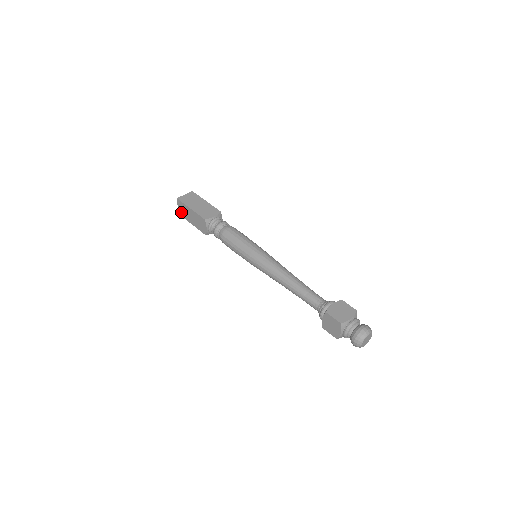
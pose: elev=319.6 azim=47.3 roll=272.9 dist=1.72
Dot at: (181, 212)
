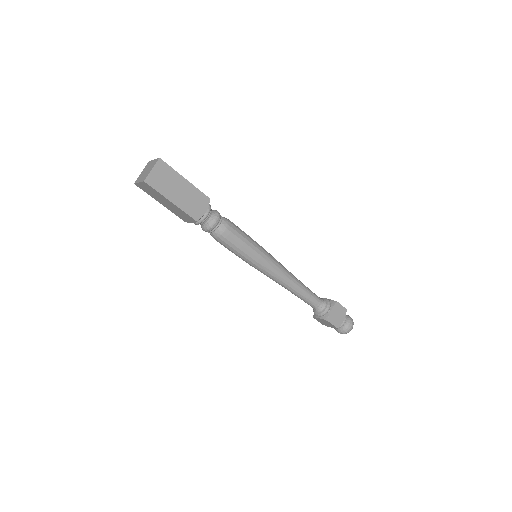
Dot at: (143, 188)
